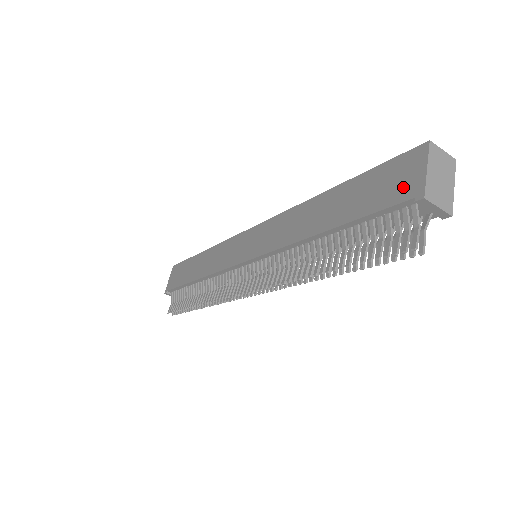
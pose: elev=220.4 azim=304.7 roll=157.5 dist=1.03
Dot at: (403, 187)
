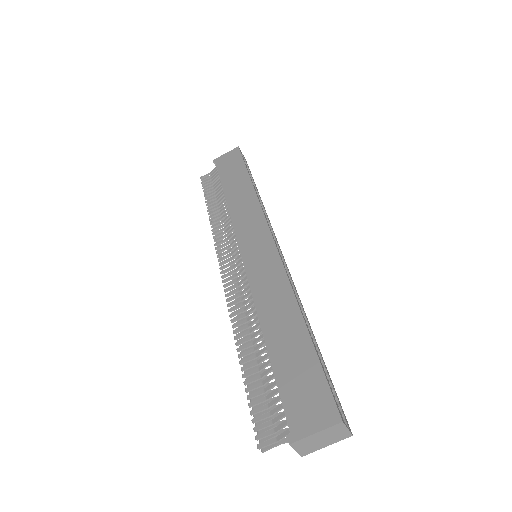
Dot at: (300, 415)
